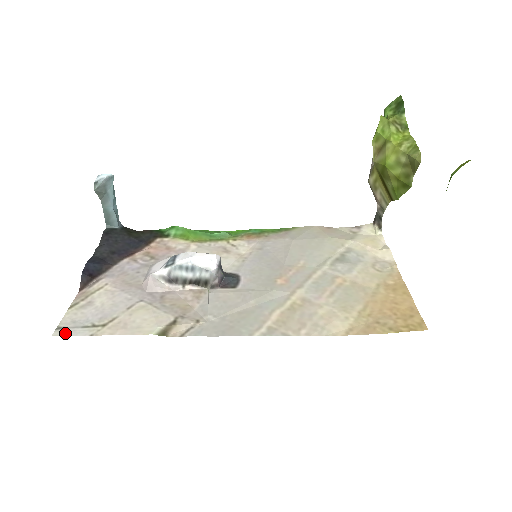
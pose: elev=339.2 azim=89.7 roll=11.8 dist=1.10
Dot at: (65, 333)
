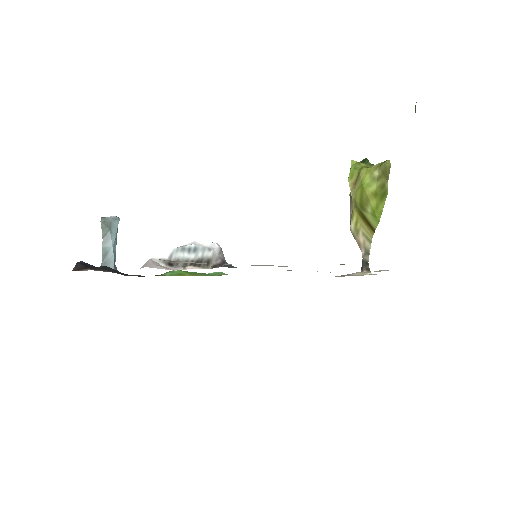
Dot at: occluded
